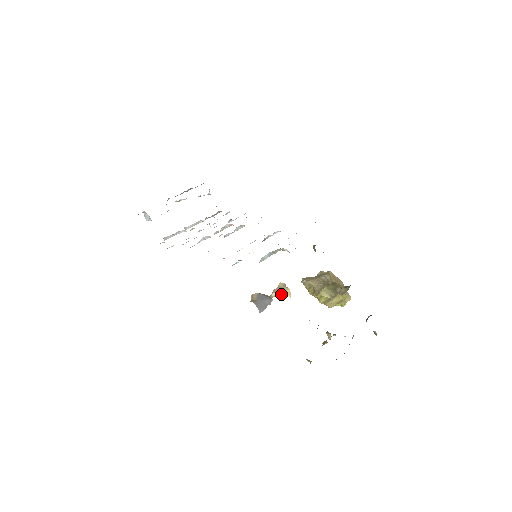
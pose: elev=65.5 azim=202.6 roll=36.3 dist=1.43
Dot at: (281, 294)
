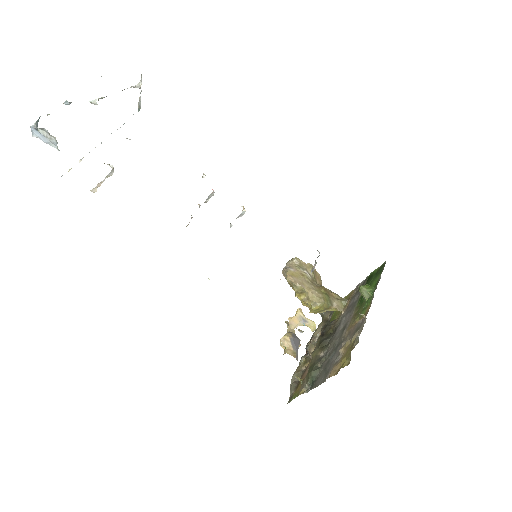
Dot at: (299, 324)
